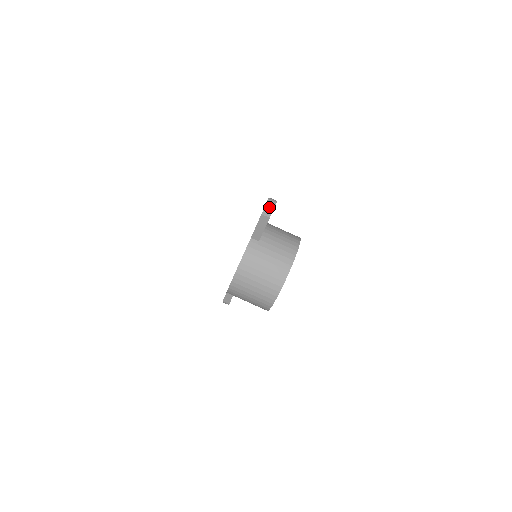
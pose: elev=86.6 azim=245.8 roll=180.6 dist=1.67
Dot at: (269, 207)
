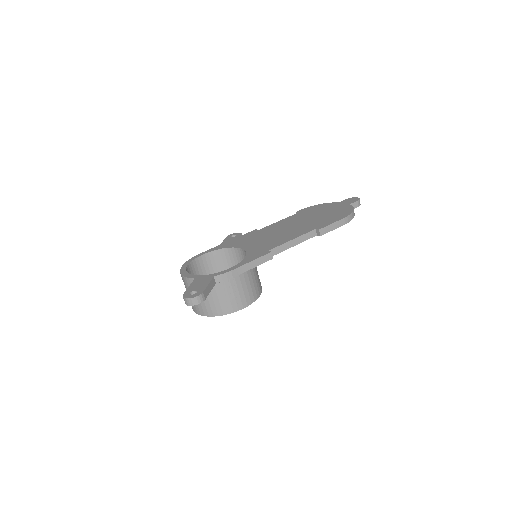
Dot at: (185, 301)
